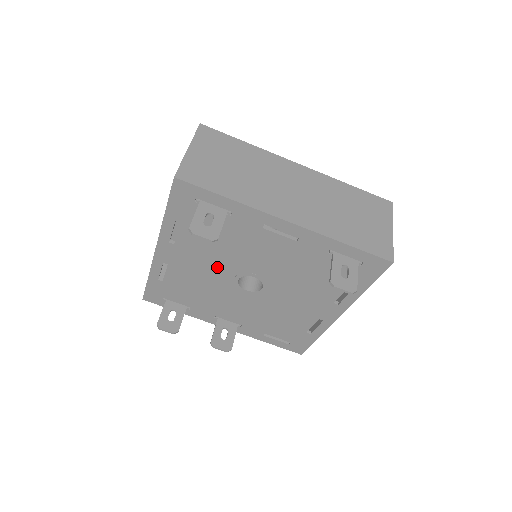
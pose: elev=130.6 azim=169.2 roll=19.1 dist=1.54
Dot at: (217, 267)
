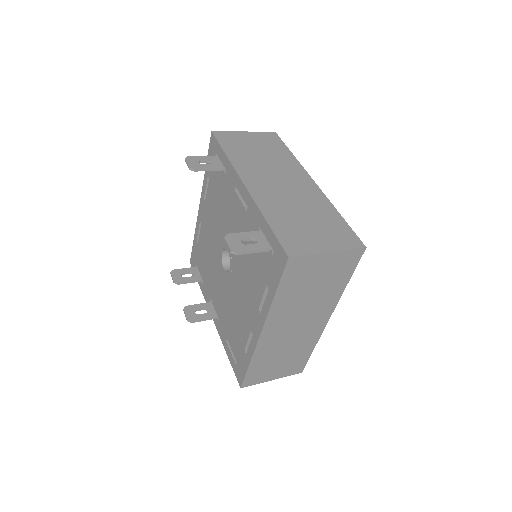
Dot at: (216, 233)
